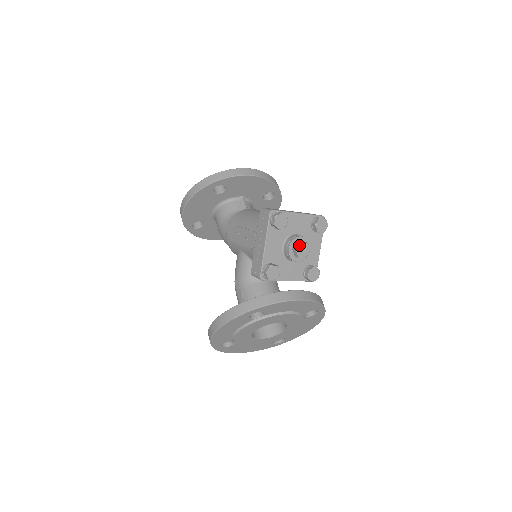
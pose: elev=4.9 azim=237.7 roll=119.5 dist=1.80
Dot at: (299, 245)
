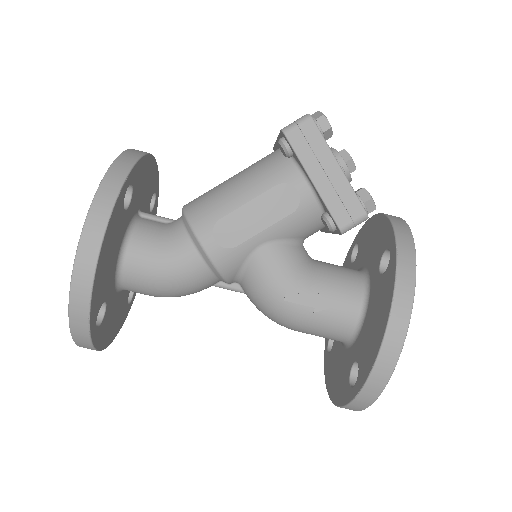
Dot at: (347, 152)
